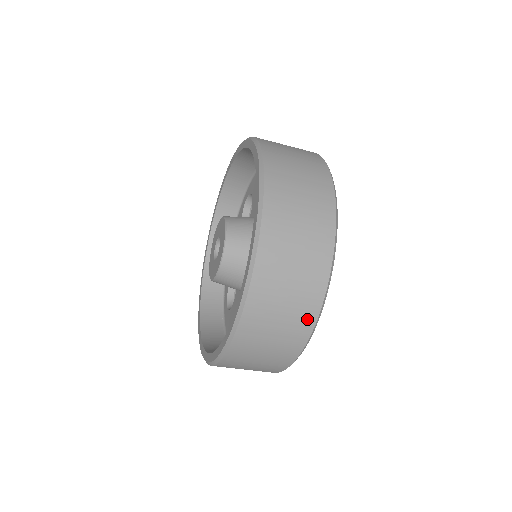
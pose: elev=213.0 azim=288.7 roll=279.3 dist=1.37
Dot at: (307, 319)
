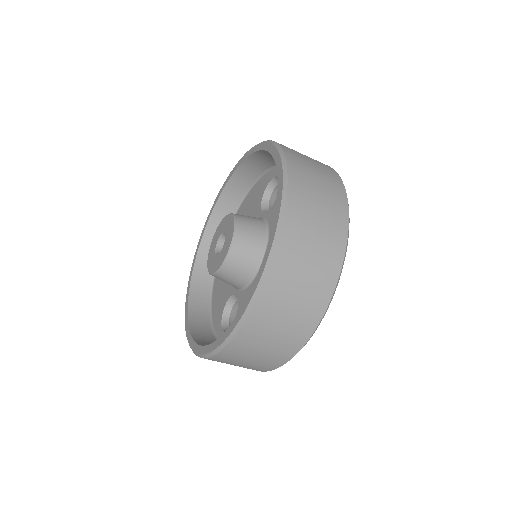
Dot at: (340, 229)
